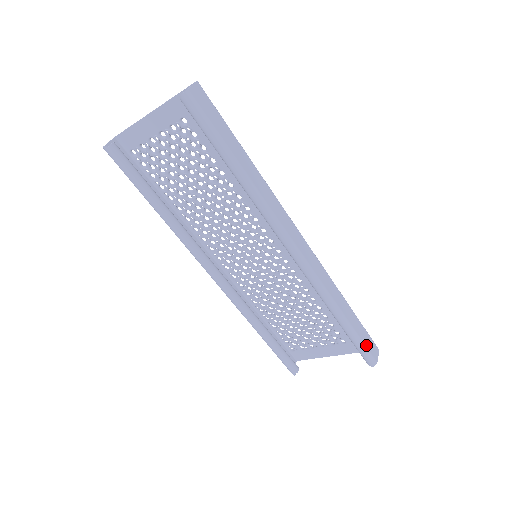
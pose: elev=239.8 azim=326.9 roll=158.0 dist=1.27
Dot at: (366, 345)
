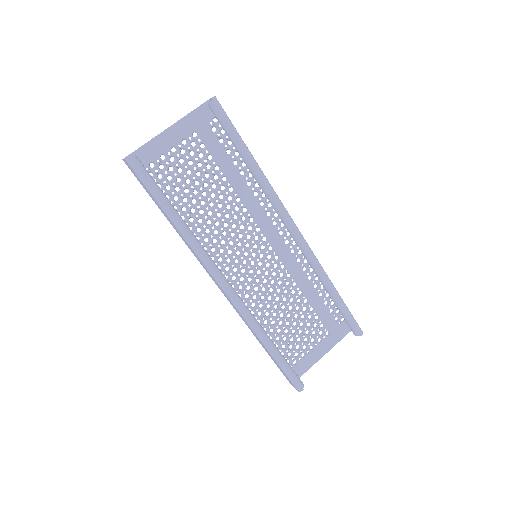
Dot at: (352, 316)
